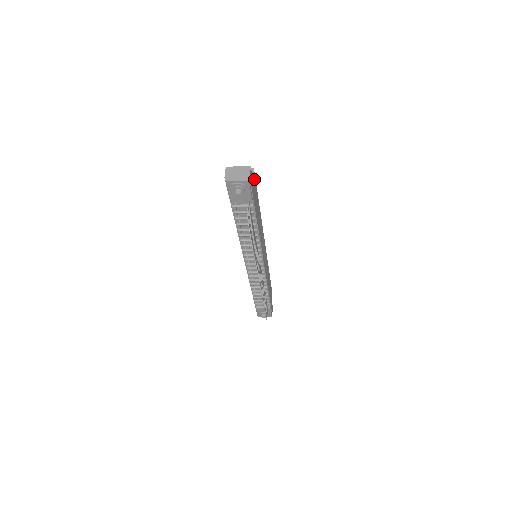
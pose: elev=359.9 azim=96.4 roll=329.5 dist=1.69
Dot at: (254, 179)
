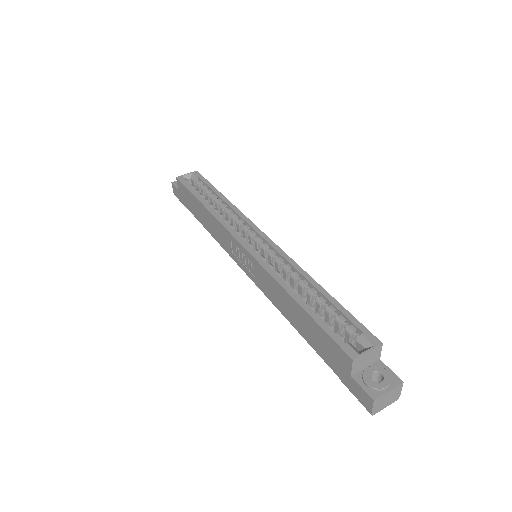
Dot at: occluded
